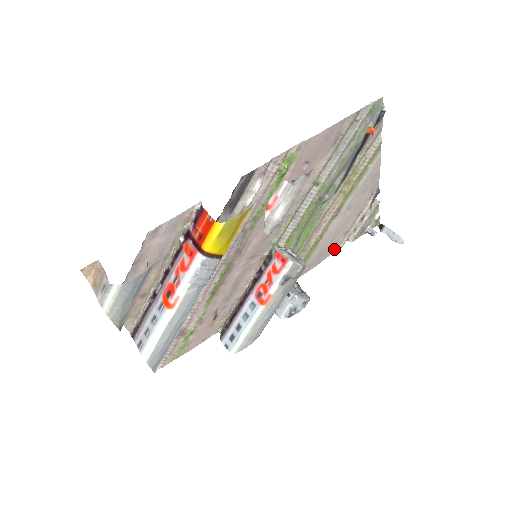
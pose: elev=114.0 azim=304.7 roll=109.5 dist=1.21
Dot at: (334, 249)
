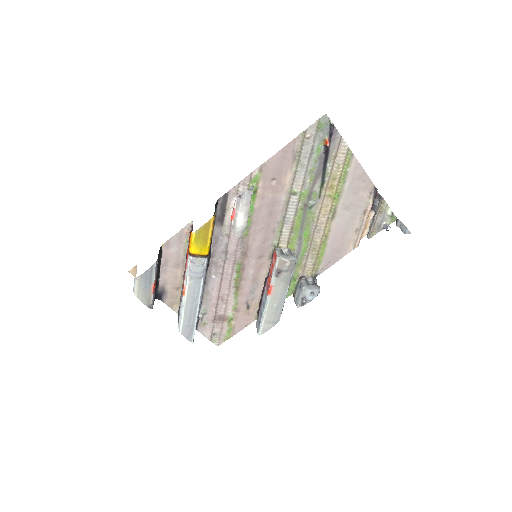
Dot at: (351, 246)
